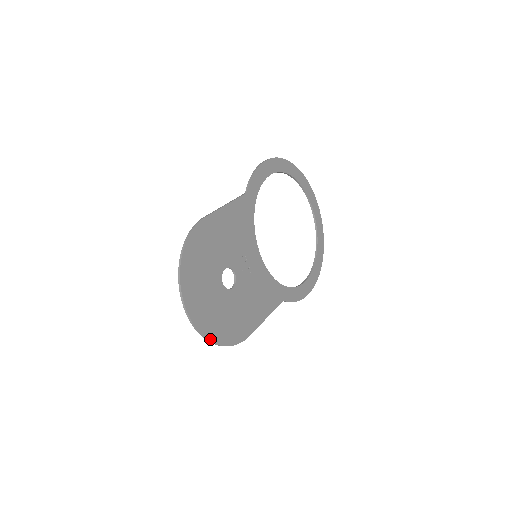
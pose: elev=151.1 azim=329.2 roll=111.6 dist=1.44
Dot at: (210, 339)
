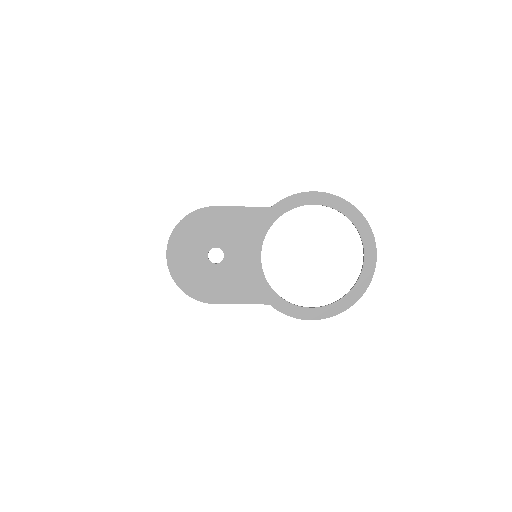
Dot at: (176, 282)
